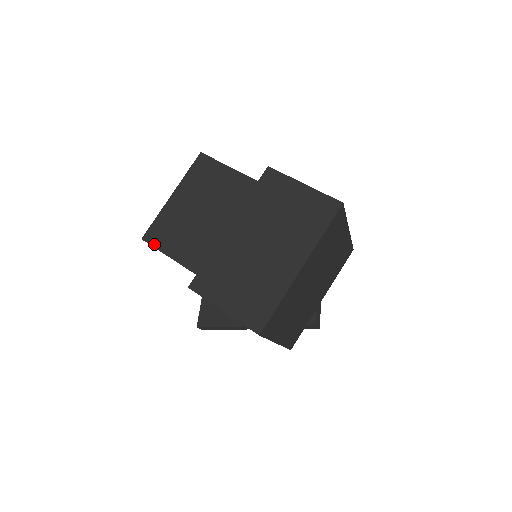
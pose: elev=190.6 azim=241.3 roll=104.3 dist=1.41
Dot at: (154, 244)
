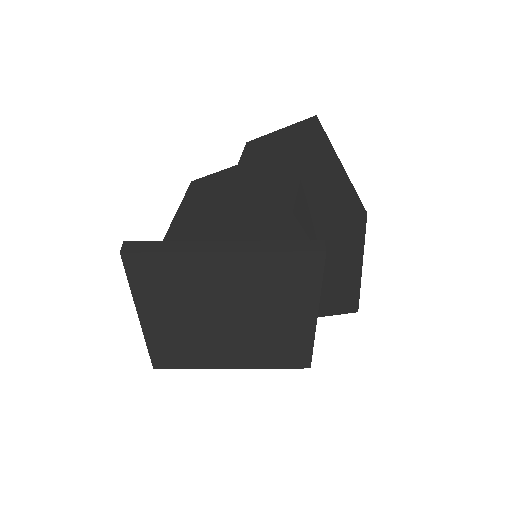
Dot at: occluded
